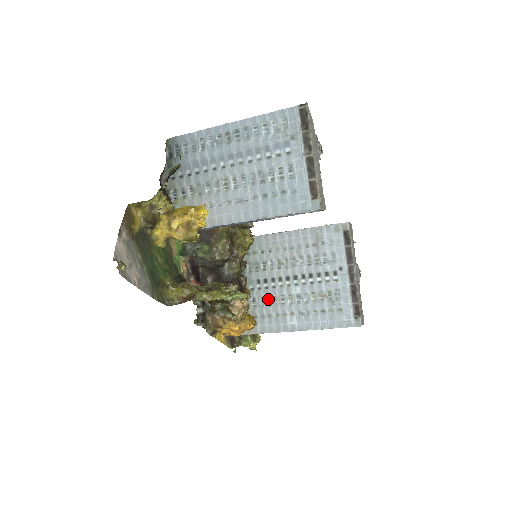
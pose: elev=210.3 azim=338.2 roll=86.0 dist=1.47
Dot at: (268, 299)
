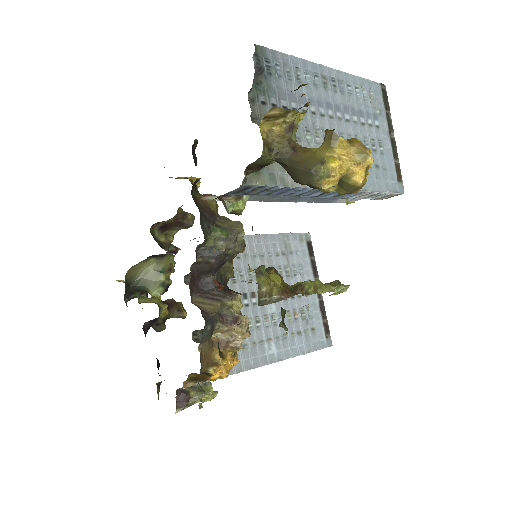
Dot at: occluded
